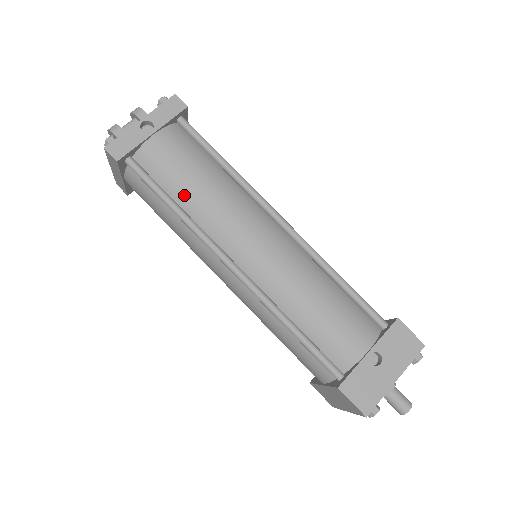
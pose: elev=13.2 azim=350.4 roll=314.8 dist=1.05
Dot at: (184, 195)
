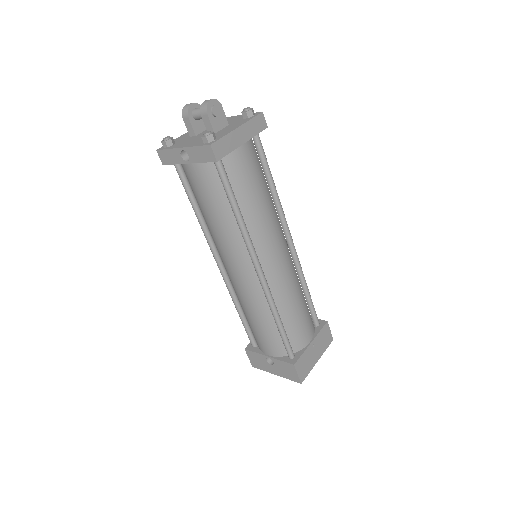
Dot at: (202, 211)
